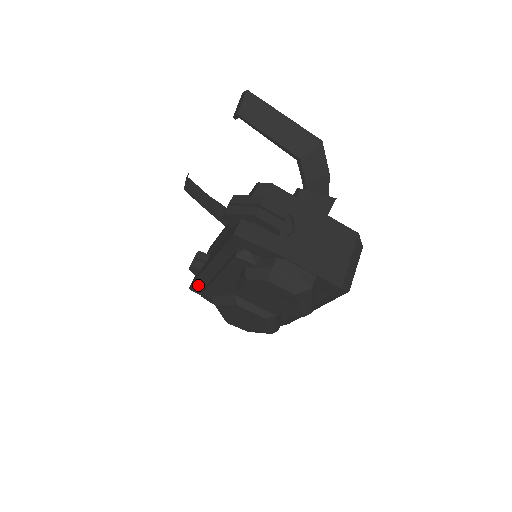
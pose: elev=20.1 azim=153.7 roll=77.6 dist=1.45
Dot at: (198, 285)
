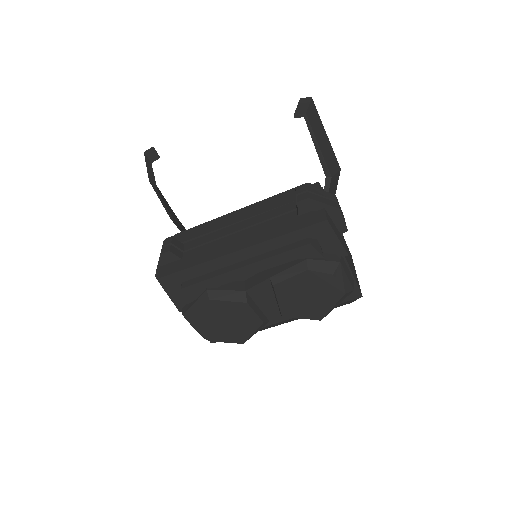
Dot at: (182, 275)
